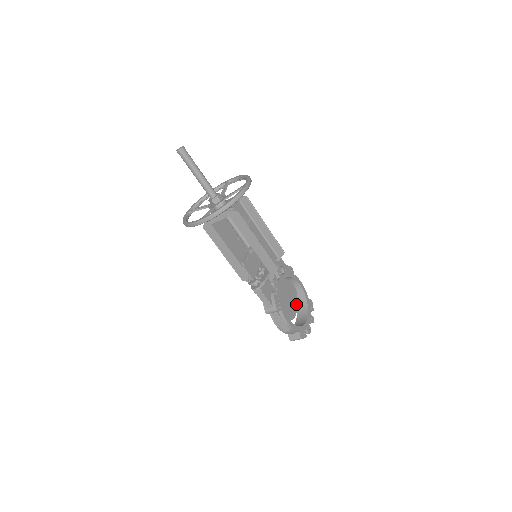
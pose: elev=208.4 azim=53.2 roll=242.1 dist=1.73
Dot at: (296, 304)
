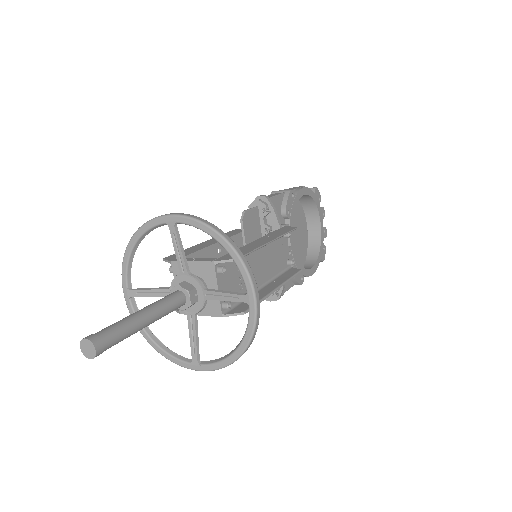
Dot at: (303, 218)
